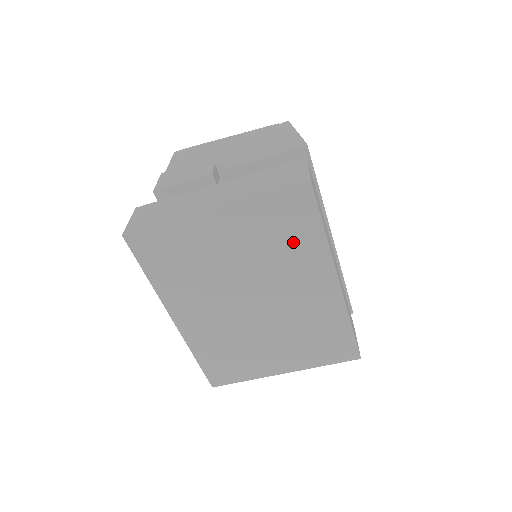
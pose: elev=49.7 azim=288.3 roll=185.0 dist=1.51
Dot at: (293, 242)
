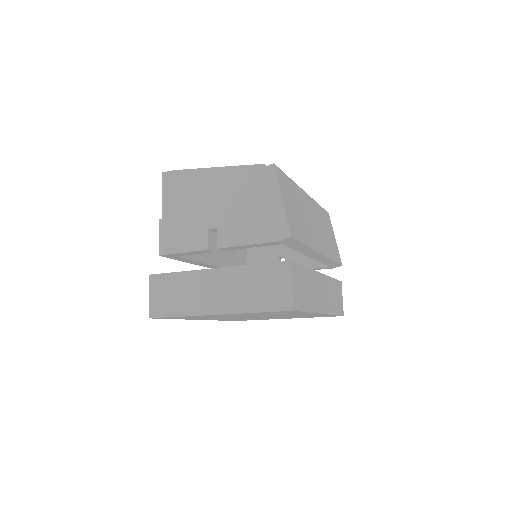
Dot at: occluded
